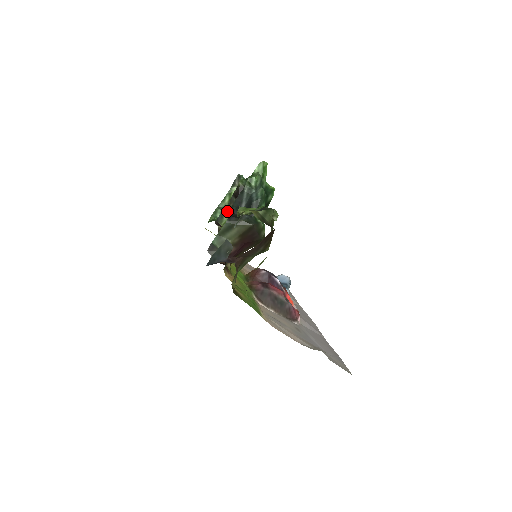
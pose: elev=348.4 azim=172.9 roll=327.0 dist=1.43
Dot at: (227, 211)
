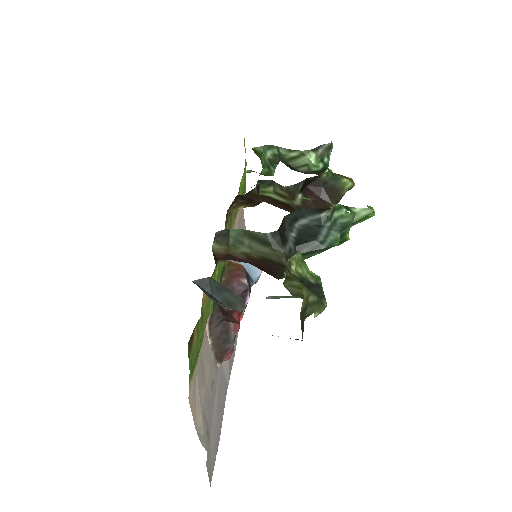
Dot at: (281, 189)
